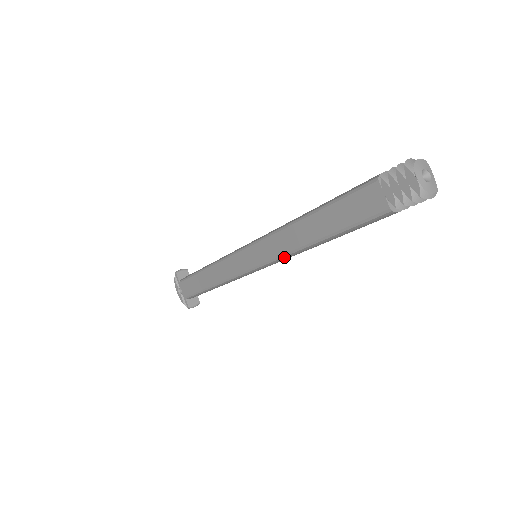
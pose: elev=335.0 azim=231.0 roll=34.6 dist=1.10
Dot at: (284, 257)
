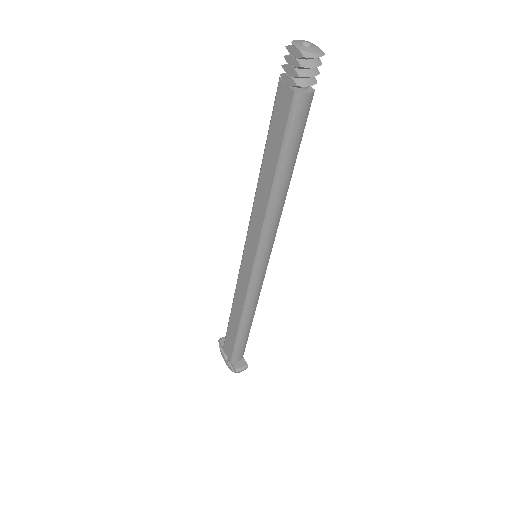
Dot at: (265, 227)
